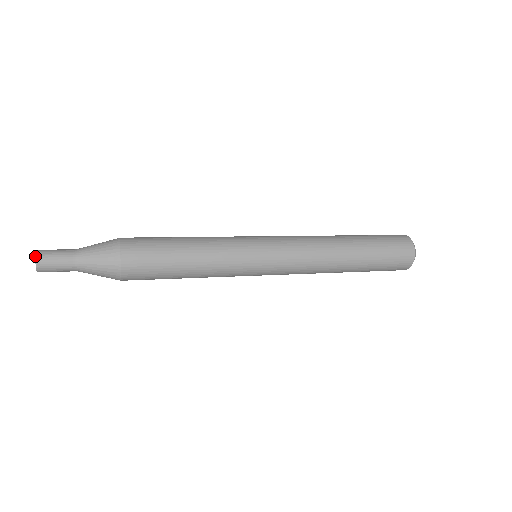
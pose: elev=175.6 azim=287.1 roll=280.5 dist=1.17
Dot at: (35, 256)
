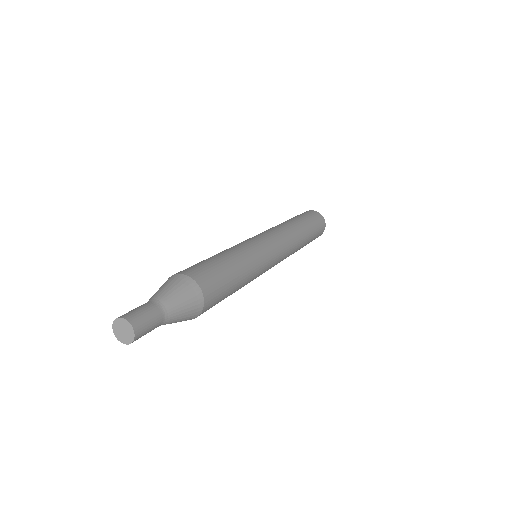
Dot at: (127, 321)
